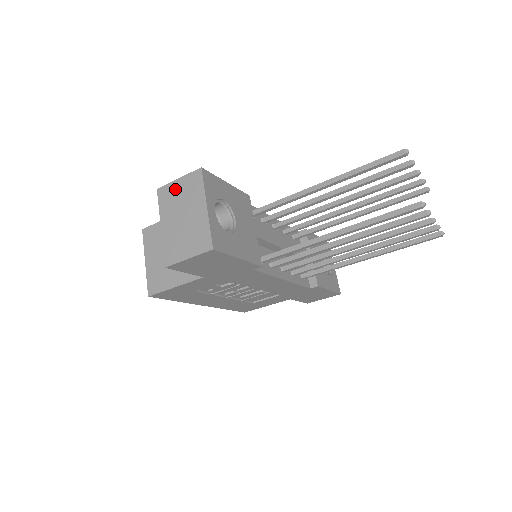
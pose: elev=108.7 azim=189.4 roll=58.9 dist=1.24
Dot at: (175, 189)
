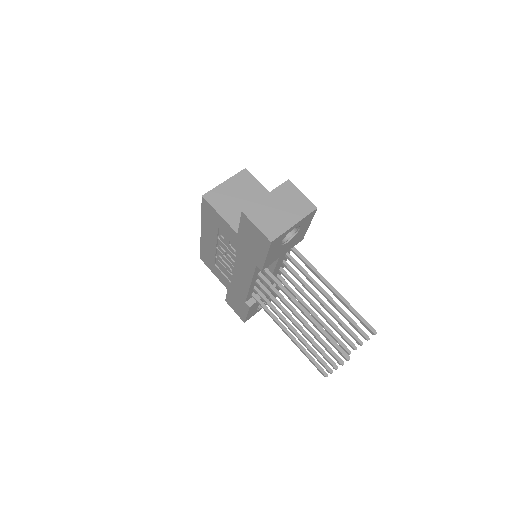
Dot at: (295, 194)
